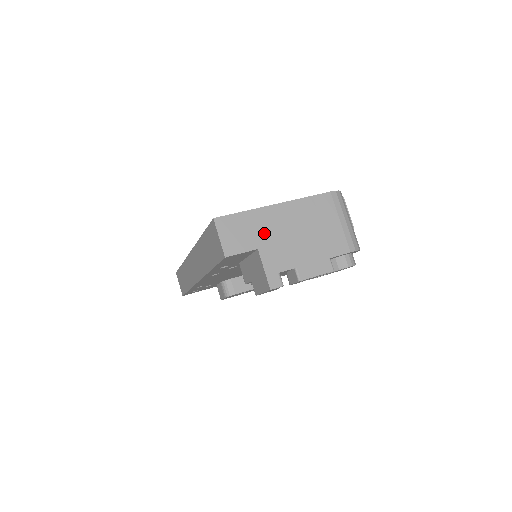
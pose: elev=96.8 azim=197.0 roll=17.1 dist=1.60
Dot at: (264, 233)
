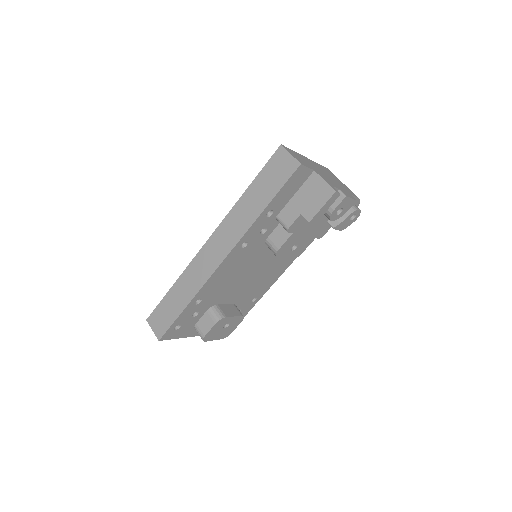
Dot at: (311, 166)
